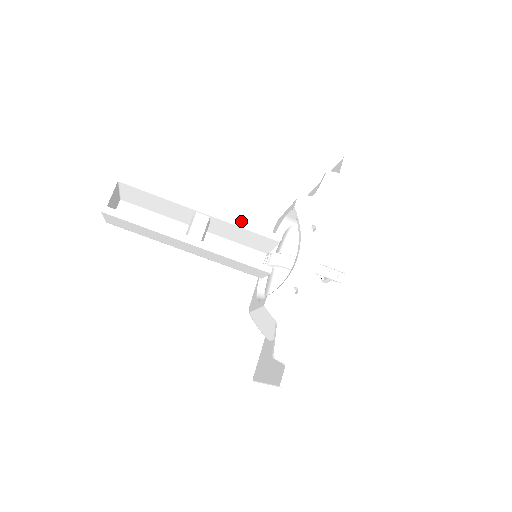
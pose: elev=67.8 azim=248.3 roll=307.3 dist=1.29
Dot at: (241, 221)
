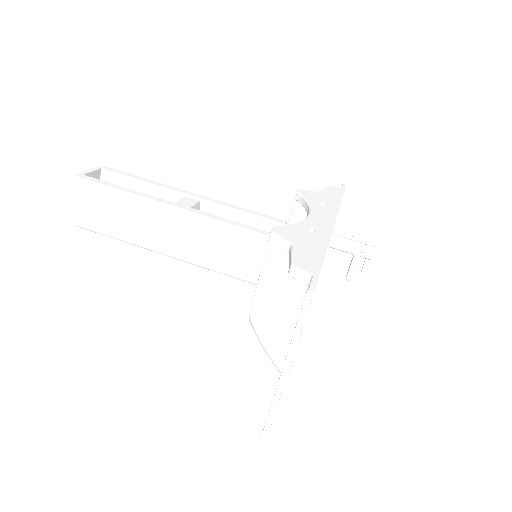
Dot at: (237, 206)
